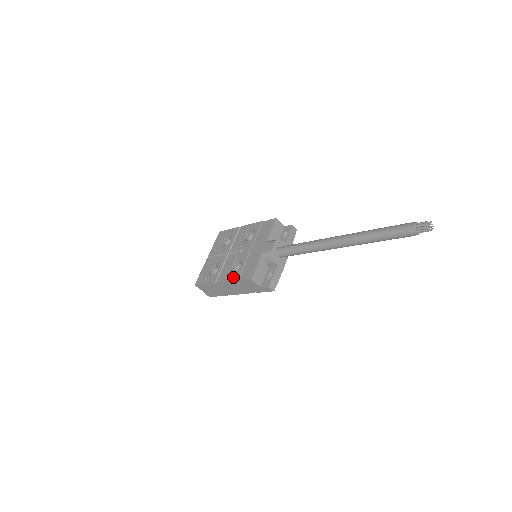
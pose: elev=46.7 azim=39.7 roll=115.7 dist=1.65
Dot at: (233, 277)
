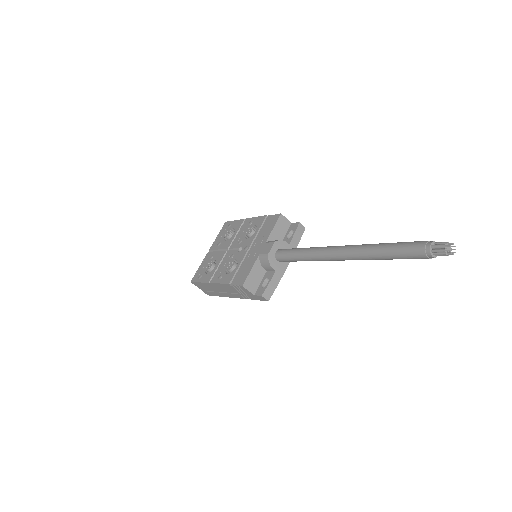
Dot at: (226, 280)
